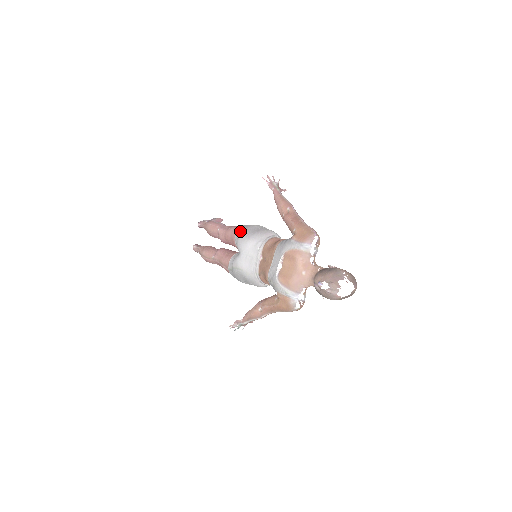
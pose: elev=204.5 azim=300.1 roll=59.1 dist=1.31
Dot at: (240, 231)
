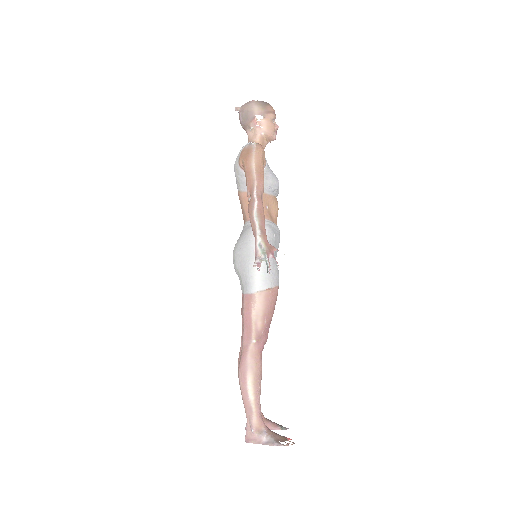
Dot at: occluded
